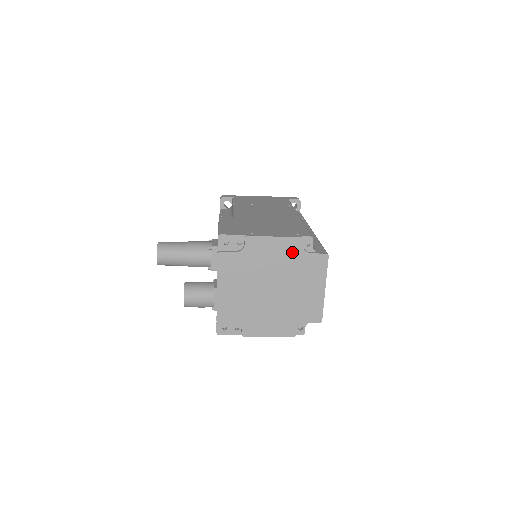
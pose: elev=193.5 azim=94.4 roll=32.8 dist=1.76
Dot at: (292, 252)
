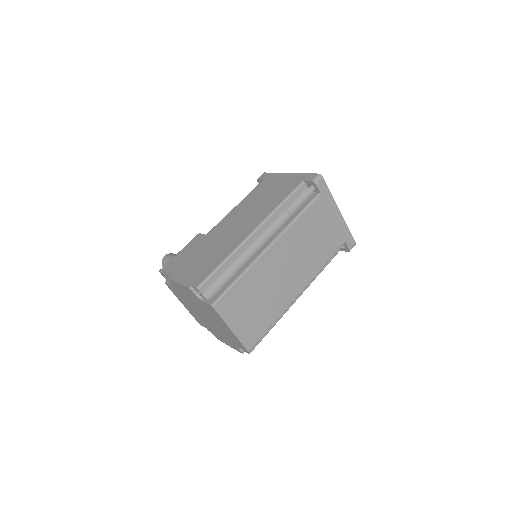
Dot at: (193, 296)
